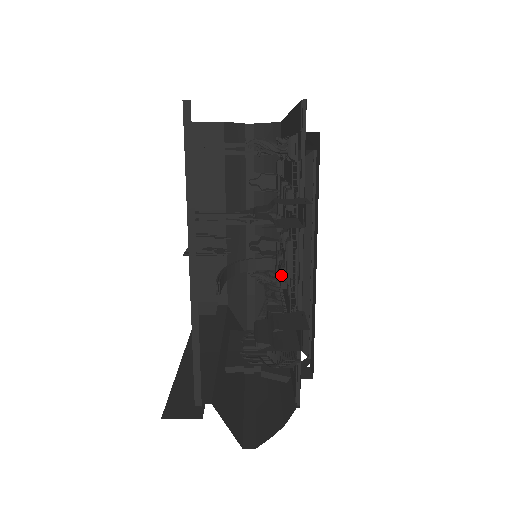
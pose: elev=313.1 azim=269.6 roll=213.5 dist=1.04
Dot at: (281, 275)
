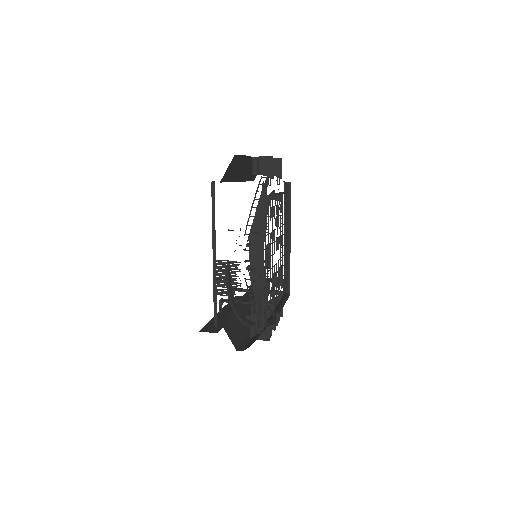
Dot at: occluded
